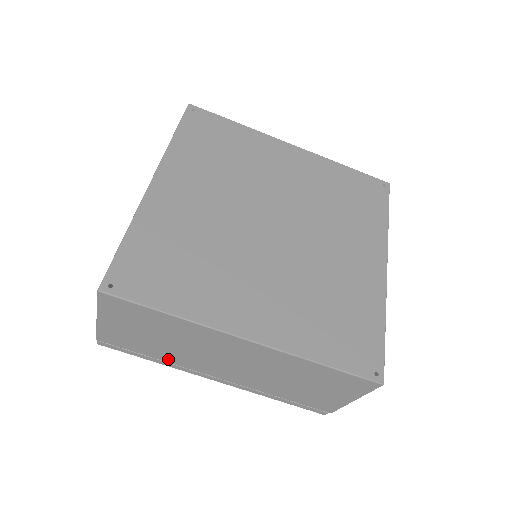
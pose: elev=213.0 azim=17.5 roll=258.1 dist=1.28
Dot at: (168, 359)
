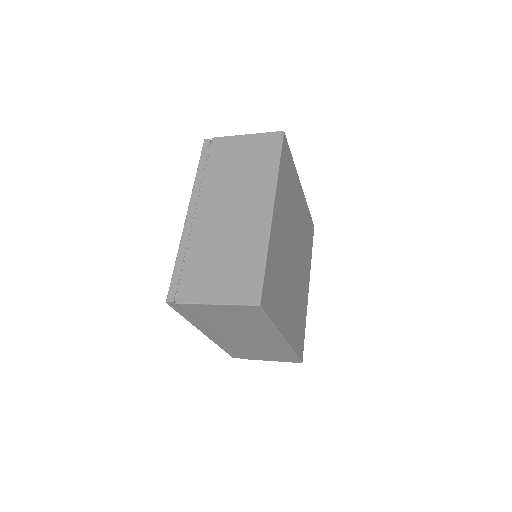
Dot at: (205, 324)
